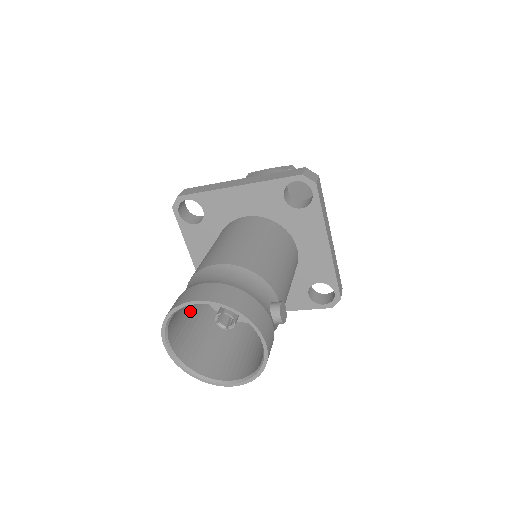
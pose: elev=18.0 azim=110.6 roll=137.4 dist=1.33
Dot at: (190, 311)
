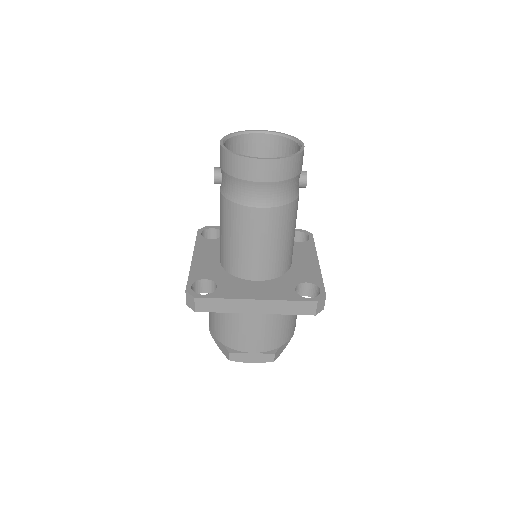
Dot at: occluded
